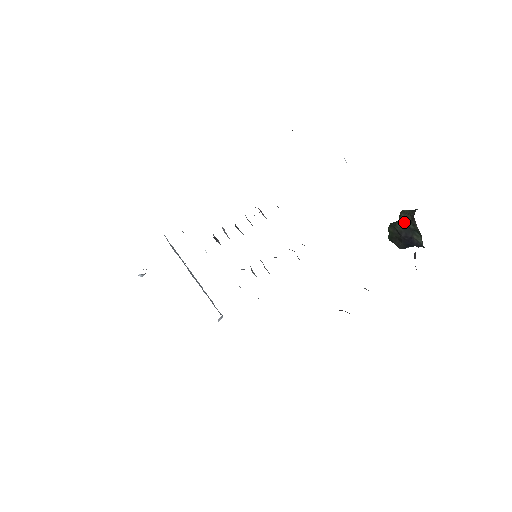
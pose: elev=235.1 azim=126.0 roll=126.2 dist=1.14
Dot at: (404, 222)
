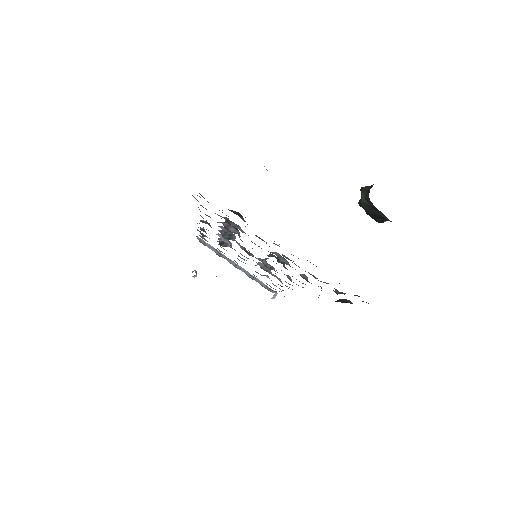
Dot at: (365, 201)
